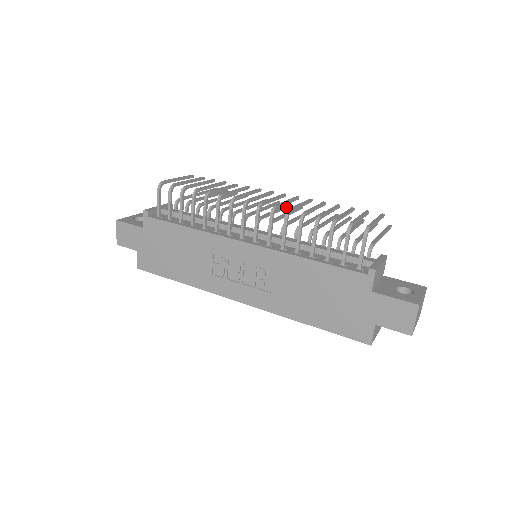
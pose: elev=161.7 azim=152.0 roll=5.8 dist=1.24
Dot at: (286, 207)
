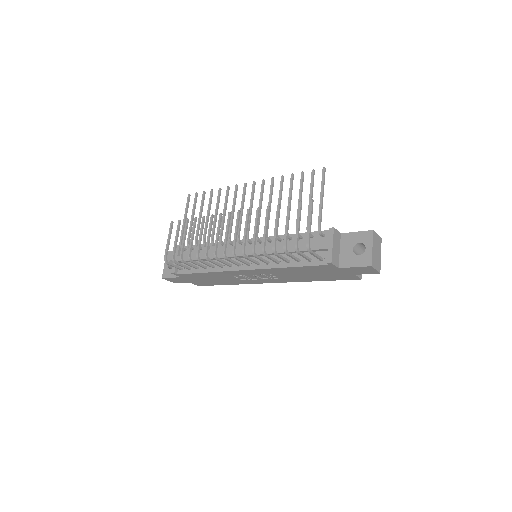
Dot at: (245, 193)
